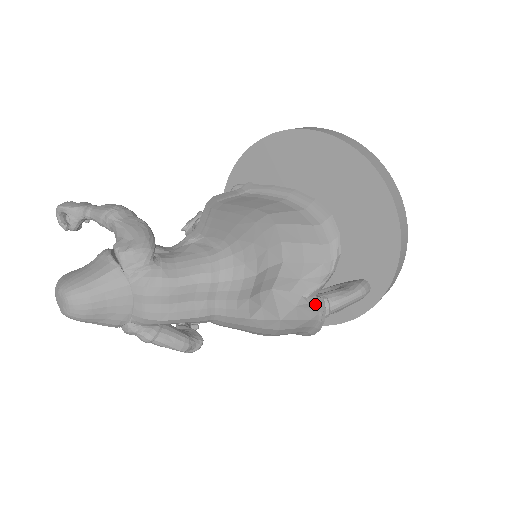
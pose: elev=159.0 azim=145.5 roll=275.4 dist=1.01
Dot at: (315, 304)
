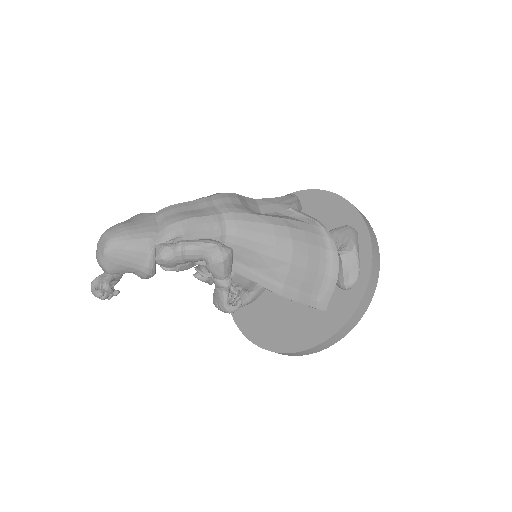
Dot at: (303, 214)
